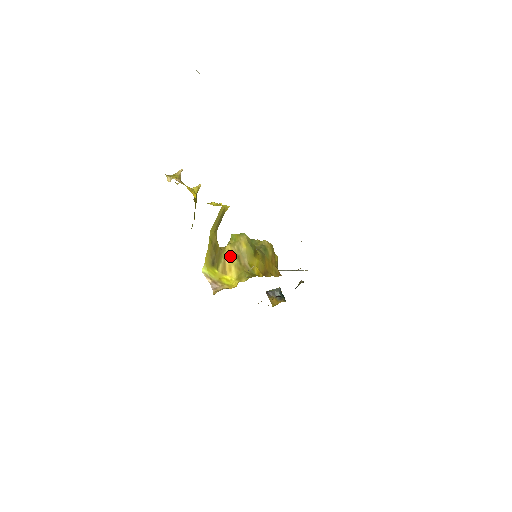
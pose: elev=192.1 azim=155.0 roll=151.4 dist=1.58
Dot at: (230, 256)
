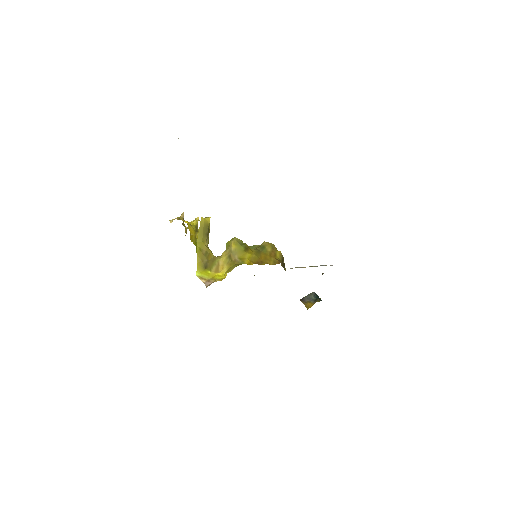
Dot at: (224, 259)
